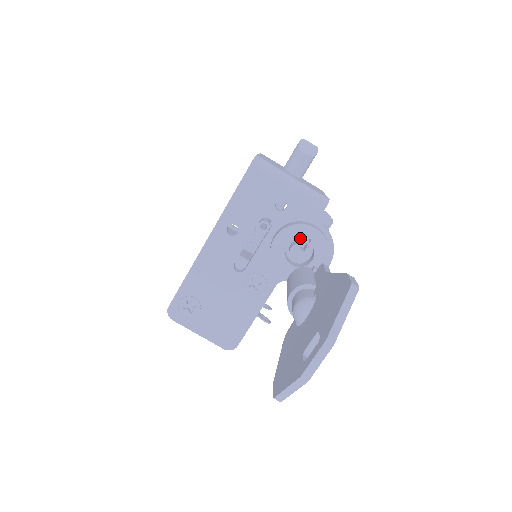
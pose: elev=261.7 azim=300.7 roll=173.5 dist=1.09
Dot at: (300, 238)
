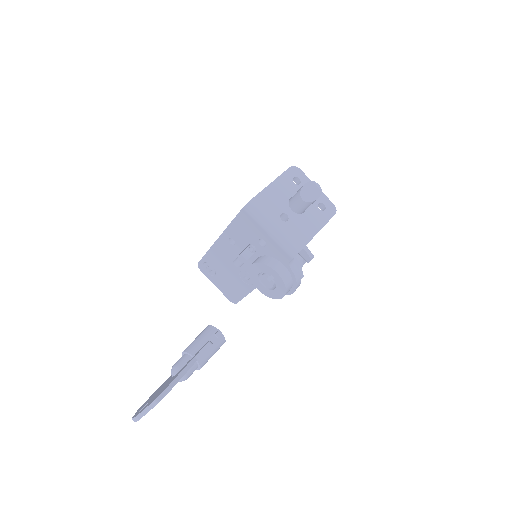
Dot at: (267, 273)
